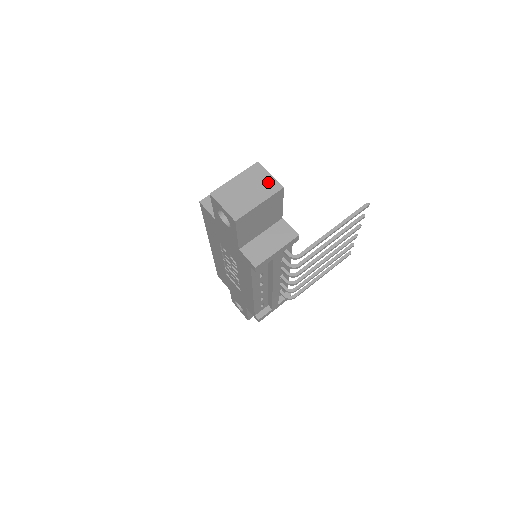
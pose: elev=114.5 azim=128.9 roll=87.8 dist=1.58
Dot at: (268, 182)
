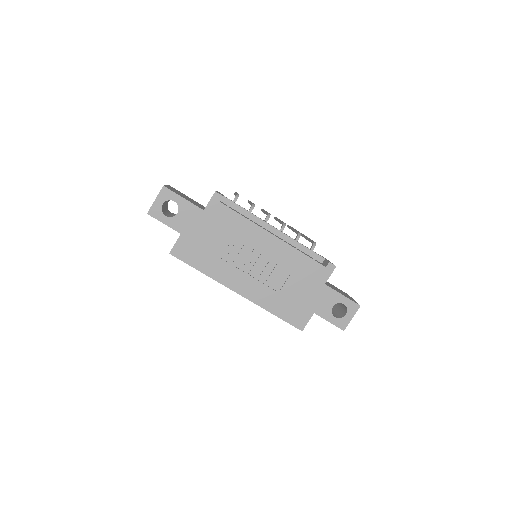
Dot at: occluded
